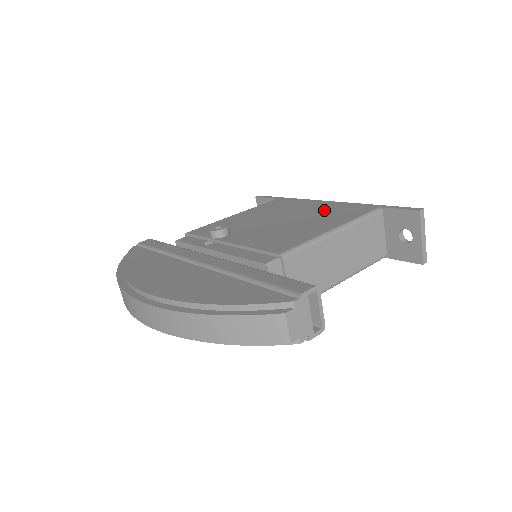
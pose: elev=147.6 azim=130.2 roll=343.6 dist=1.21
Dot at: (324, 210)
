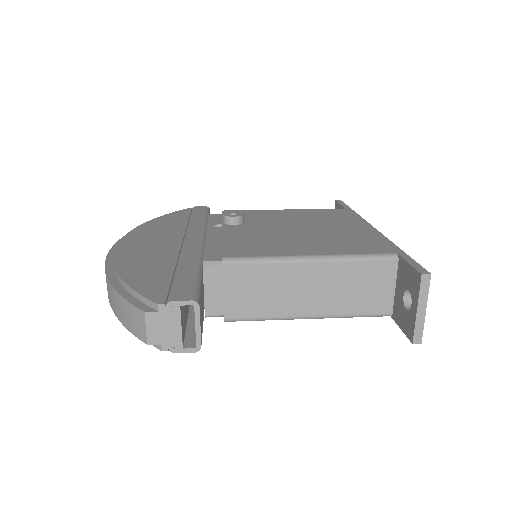
Dot at: (348, 235)
